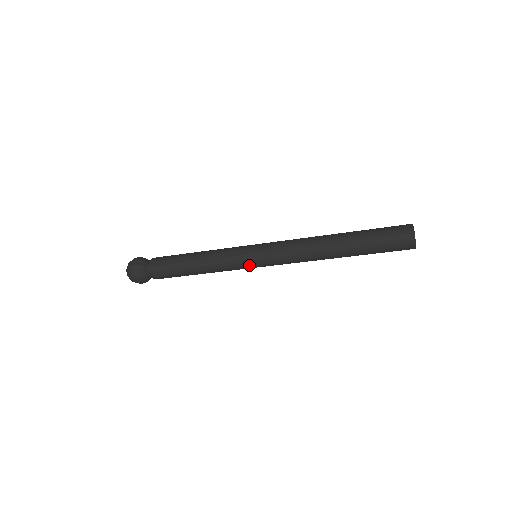
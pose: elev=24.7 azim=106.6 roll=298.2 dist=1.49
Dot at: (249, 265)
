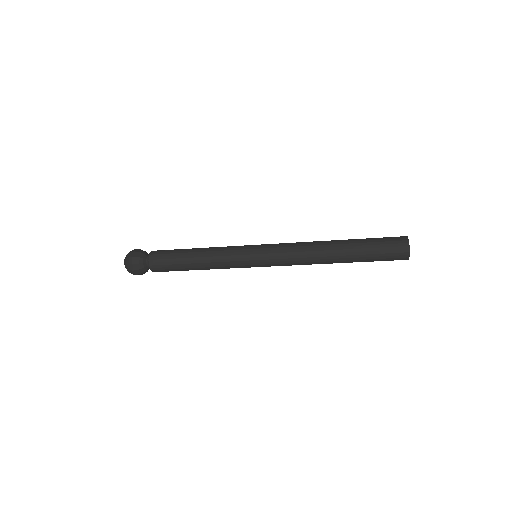
Dot at: occluded
